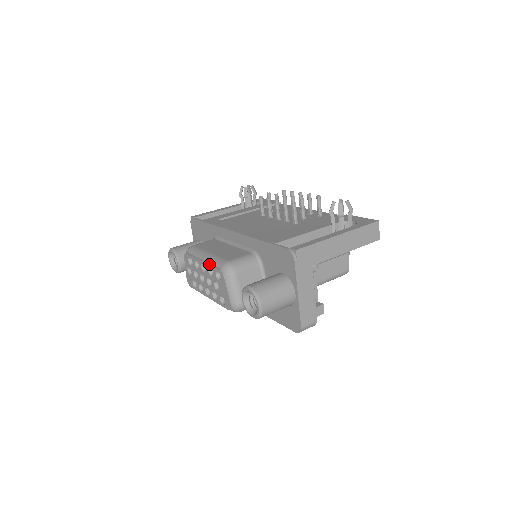
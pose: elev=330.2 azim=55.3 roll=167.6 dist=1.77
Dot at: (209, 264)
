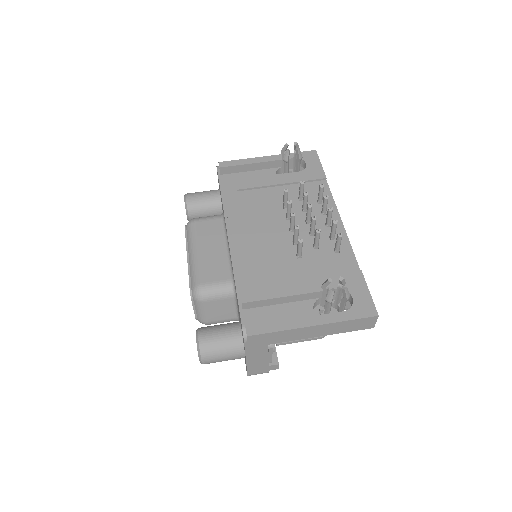
Dot at: (188, 270)
